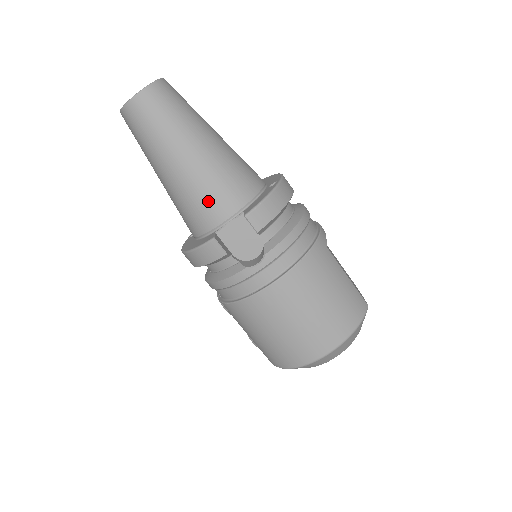
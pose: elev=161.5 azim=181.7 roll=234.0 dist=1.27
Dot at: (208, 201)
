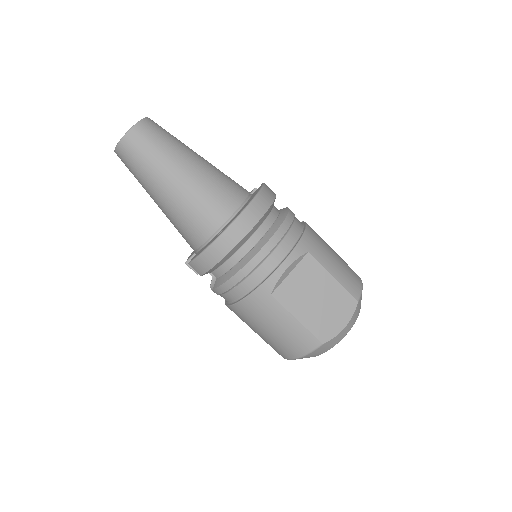
Dot at: occluded
